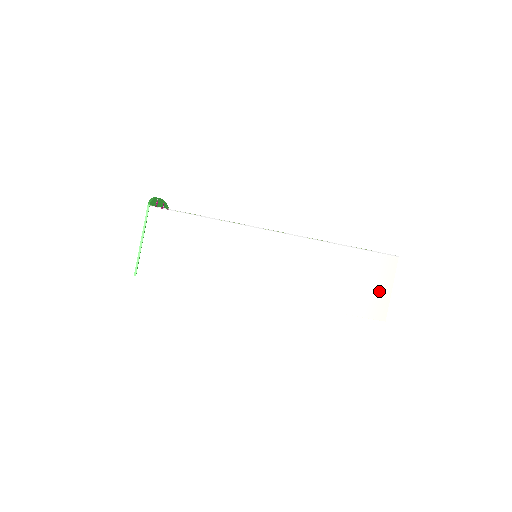
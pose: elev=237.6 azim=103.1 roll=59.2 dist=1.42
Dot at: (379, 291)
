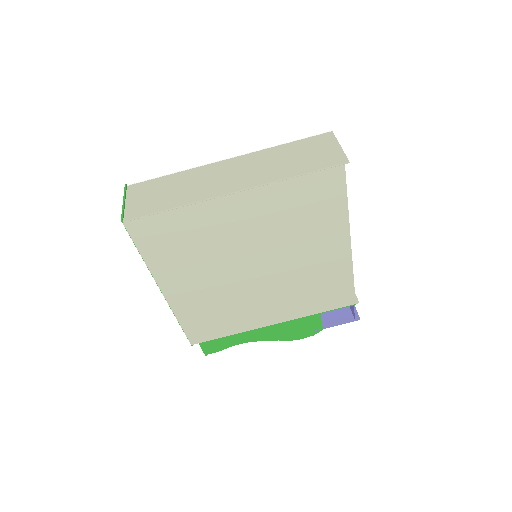
Dot at: (330, 151)
